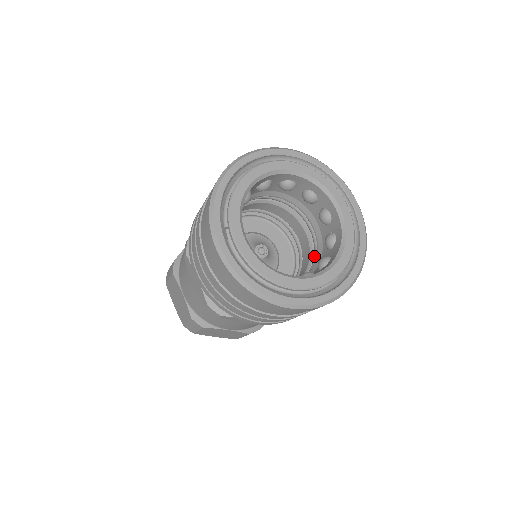
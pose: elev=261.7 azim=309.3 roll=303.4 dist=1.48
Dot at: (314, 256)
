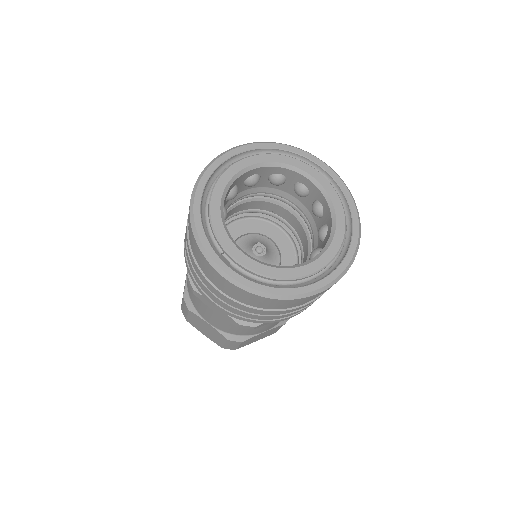
Dot at: (309, 229)
